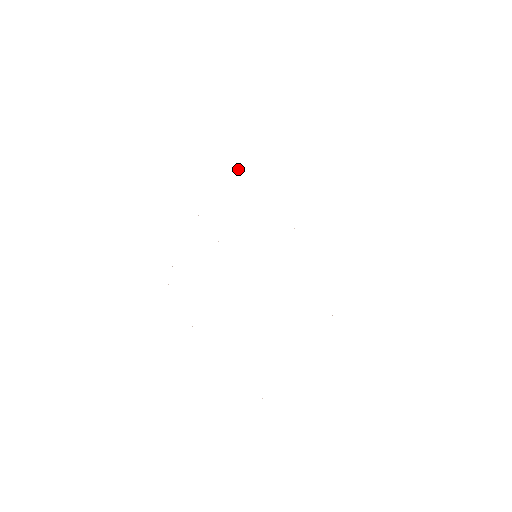
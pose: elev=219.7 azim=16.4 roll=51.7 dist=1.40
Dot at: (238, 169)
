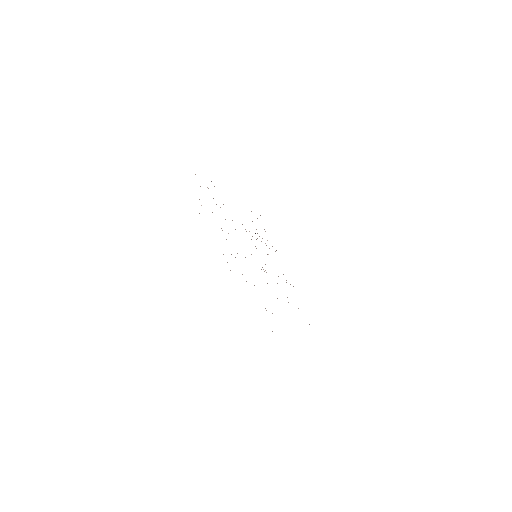
Dot at: occluded
